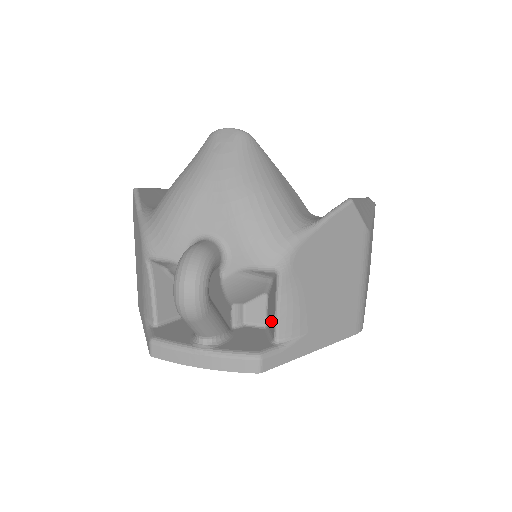
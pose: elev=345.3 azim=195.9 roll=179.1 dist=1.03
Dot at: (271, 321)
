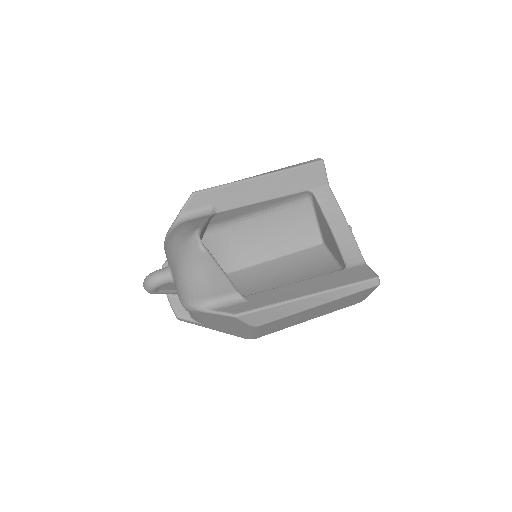
Dot at: occluded
